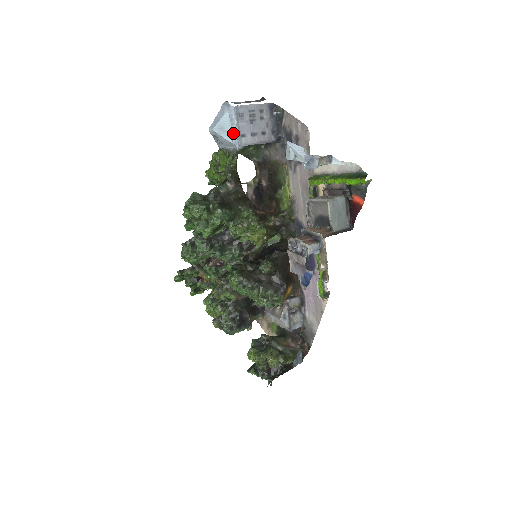
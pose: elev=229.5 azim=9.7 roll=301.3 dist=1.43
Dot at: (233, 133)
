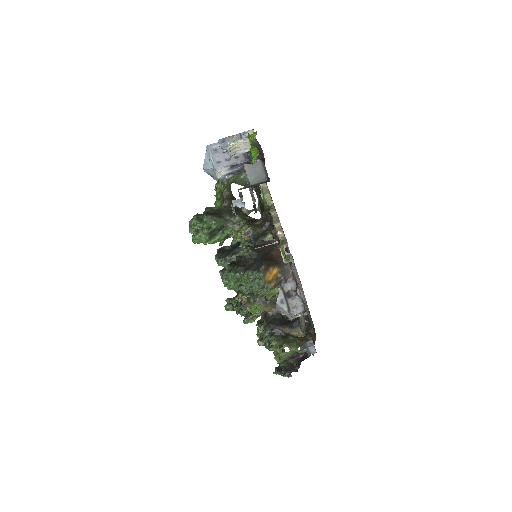
Dot at: (210, 162)
